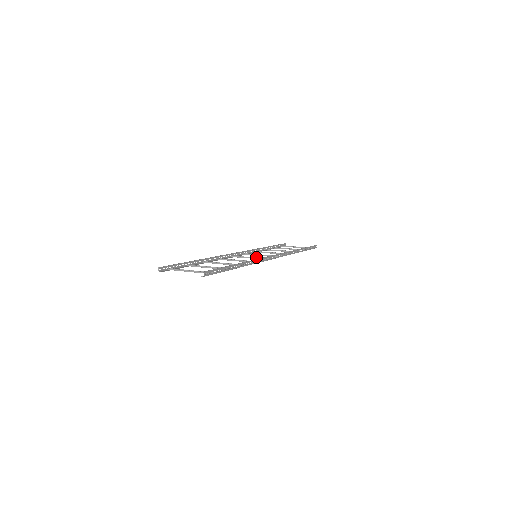
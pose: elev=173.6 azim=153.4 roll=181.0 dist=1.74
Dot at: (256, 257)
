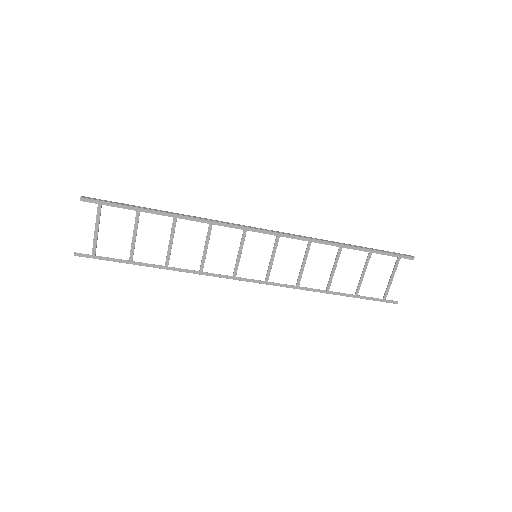
Dot at: (242, 246)
